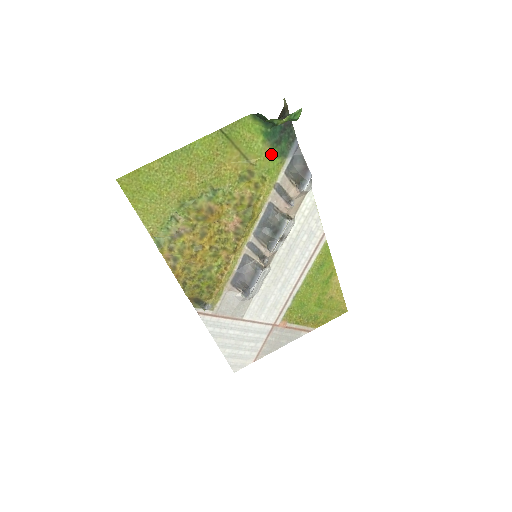
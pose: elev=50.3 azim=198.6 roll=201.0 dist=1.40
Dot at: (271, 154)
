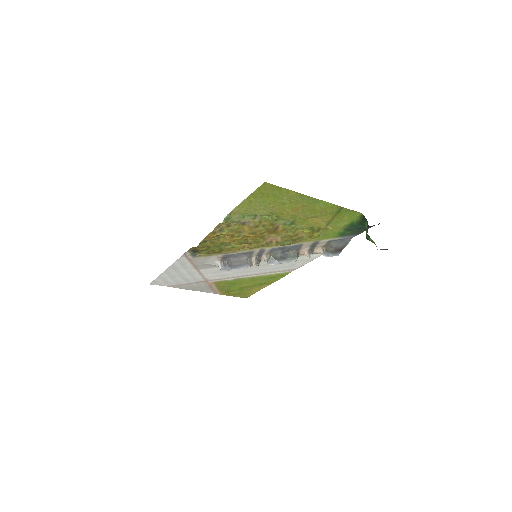
Dot at: (339, 231)
